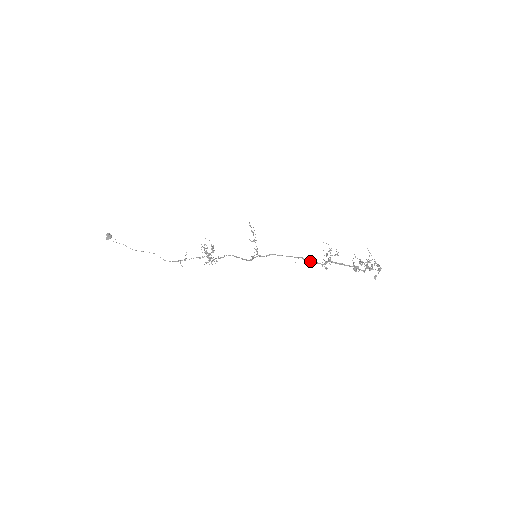
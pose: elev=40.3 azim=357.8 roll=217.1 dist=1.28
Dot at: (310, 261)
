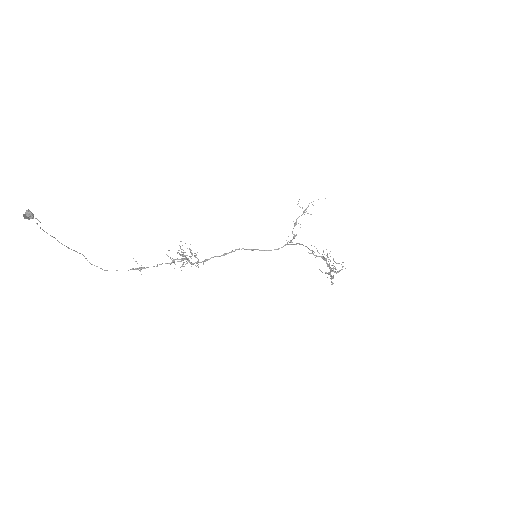
Dot at: occluded
